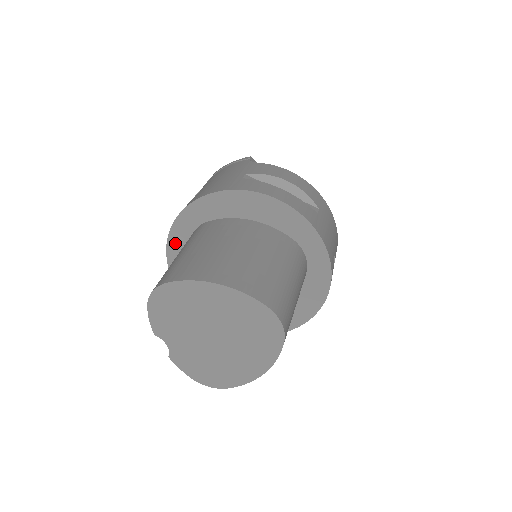
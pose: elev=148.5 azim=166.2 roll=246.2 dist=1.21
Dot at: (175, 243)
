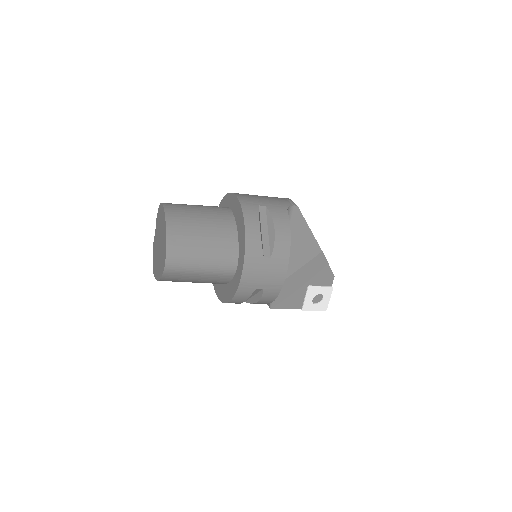
Dot at: (222, 206)
